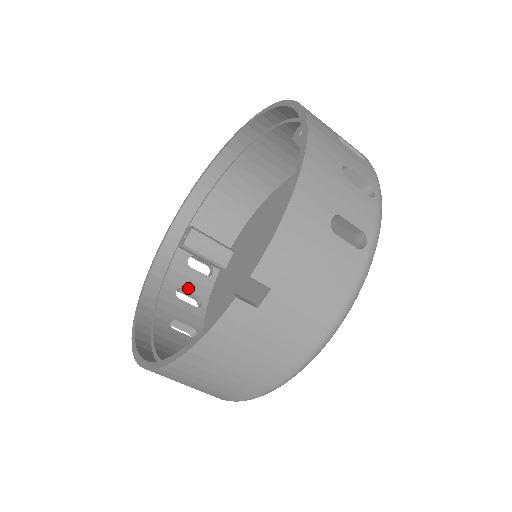
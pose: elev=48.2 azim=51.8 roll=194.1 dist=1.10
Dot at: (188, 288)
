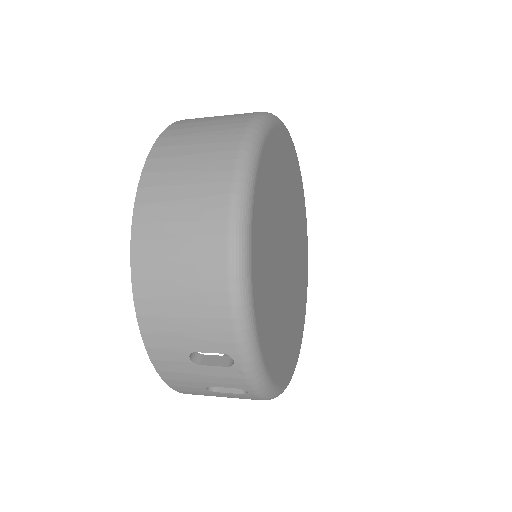
Dot at: occluded
